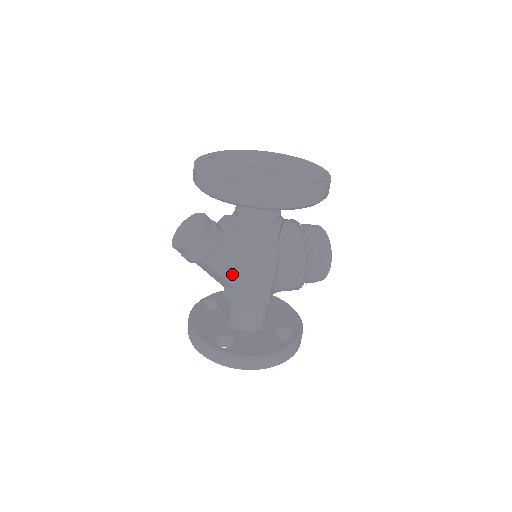
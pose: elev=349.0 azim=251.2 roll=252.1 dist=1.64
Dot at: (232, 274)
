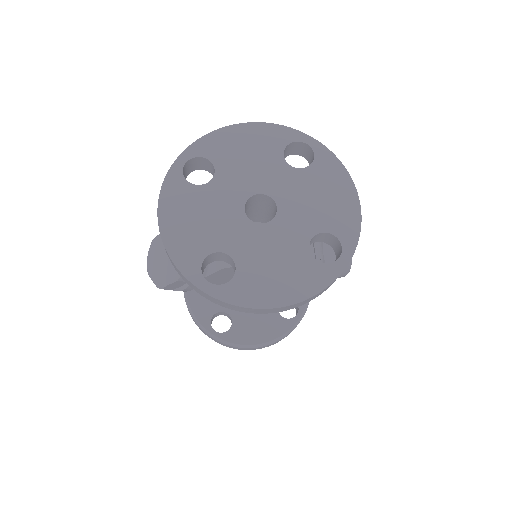
Dot at: occluded
